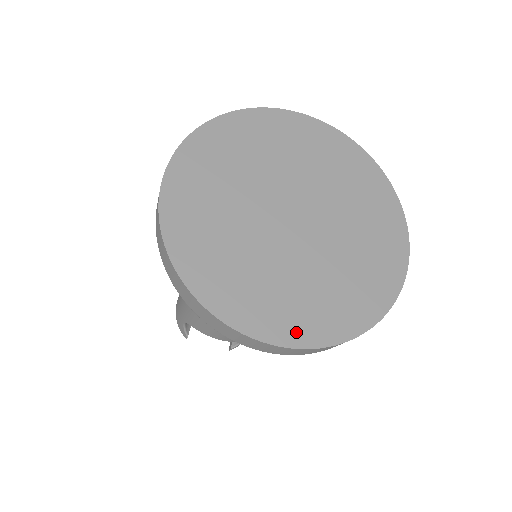
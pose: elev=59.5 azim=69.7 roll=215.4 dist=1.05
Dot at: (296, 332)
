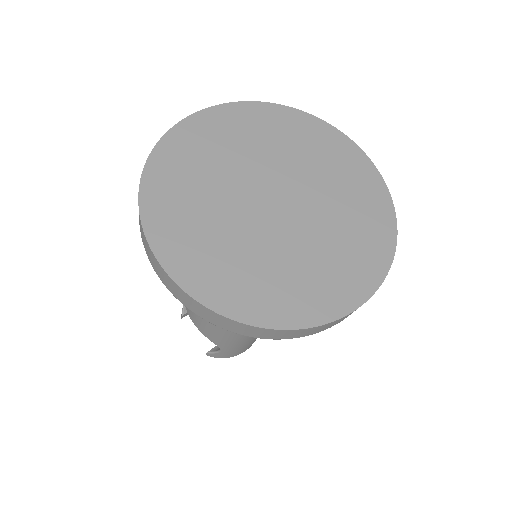
Dot at: (191, 275)
